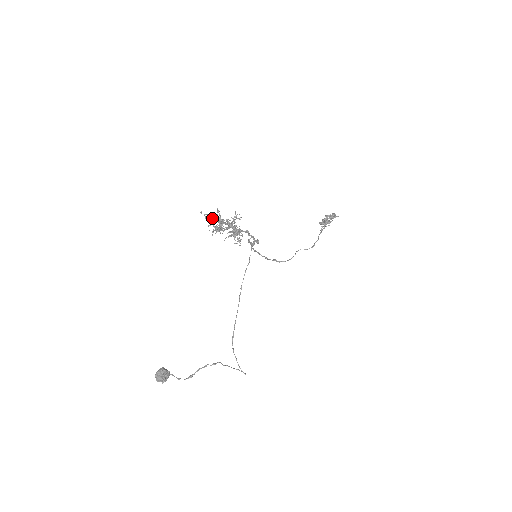
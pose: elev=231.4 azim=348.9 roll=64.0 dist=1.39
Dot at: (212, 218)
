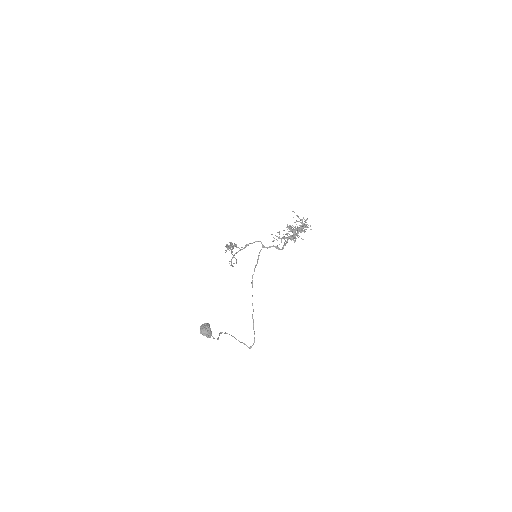
Dot at: occluded
